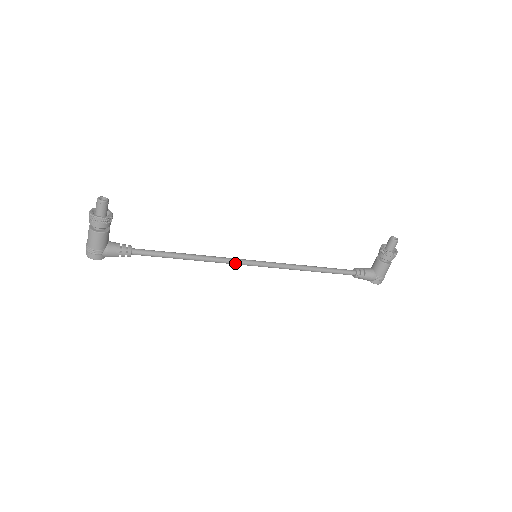
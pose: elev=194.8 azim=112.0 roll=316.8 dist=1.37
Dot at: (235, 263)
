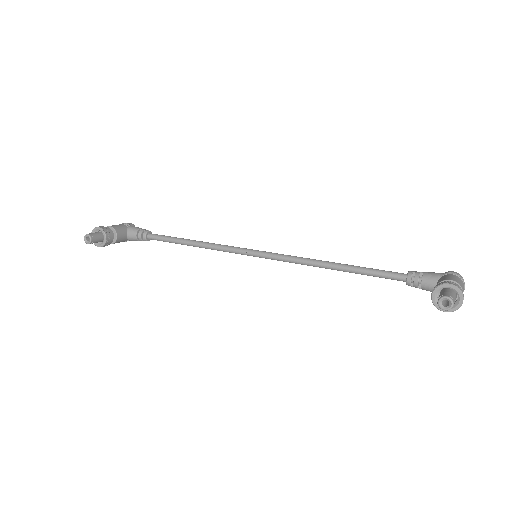
Dot at: occluded
